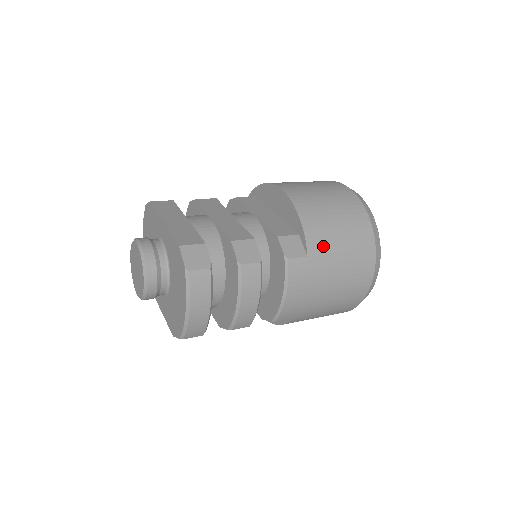
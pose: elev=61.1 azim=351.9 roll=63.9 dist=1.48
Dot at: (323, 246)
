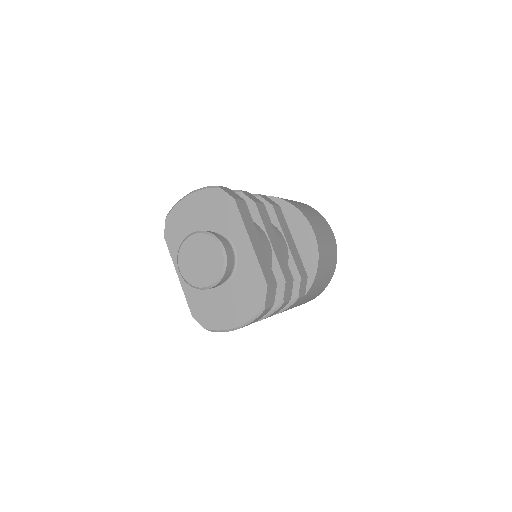
Dot at: (314, 289)
